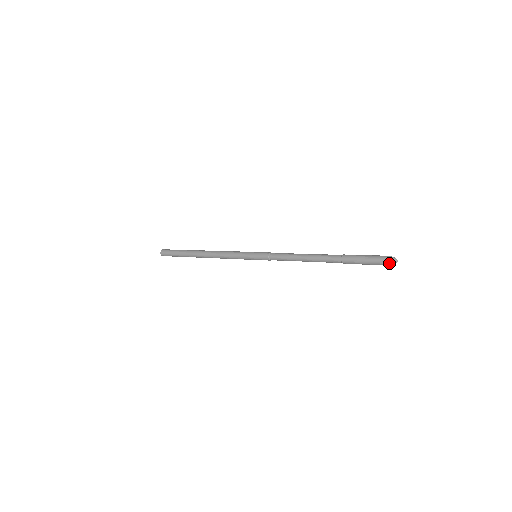
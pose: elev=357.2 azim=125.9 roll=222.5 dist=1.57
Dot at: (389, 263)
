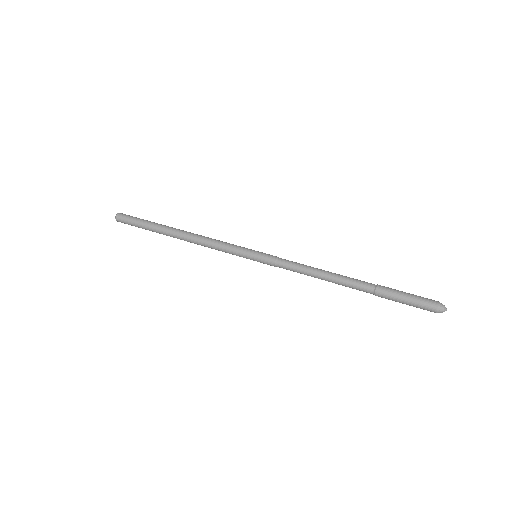
Dot at: (436, 312)
